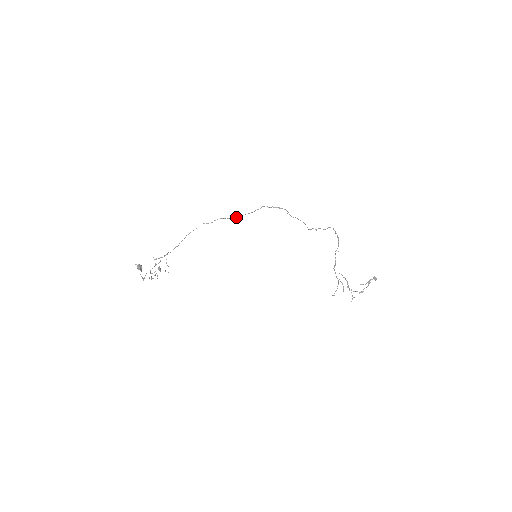
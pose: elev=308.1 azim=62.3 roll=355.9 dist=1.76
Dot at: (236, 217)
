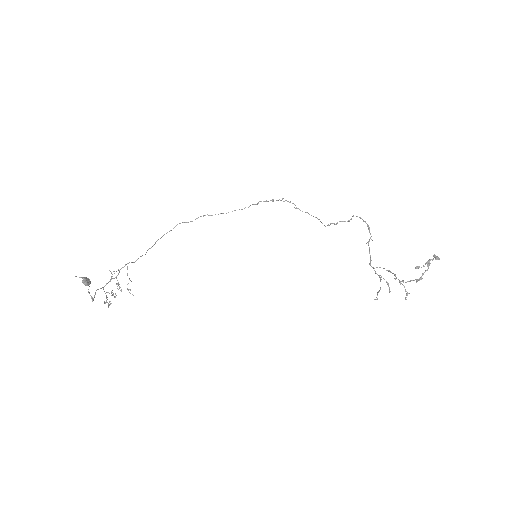
Dot at: occluded
